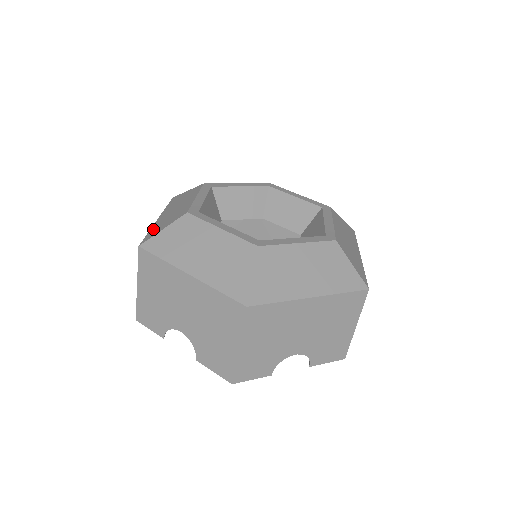
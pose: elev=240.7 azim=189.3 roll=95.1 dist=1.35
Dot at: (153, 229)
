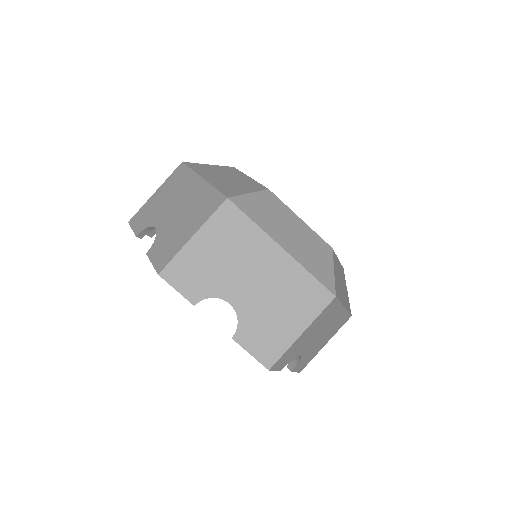
Dot at: (222, 187)
